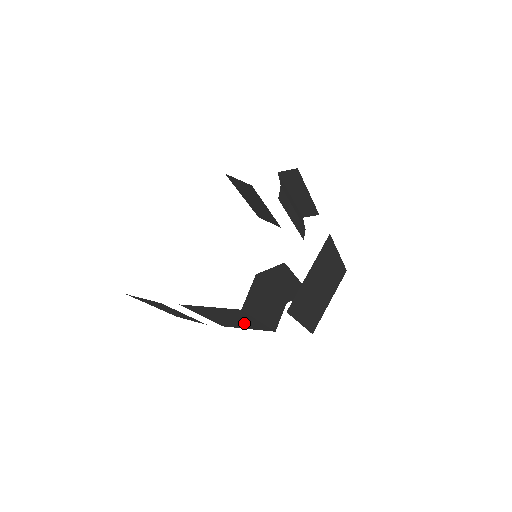
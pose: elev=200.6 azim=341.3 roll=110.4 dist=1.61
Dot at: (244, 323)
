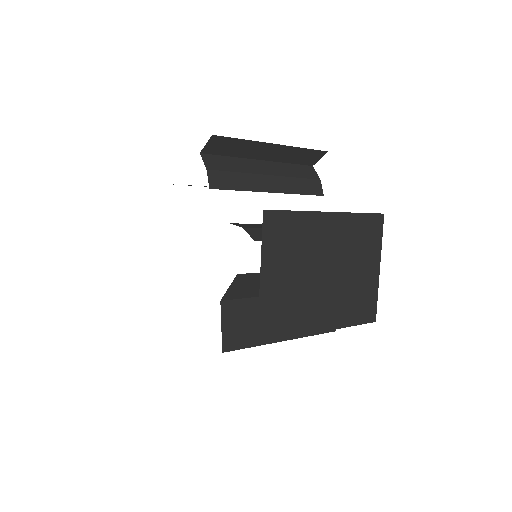
Dot at: occluded
